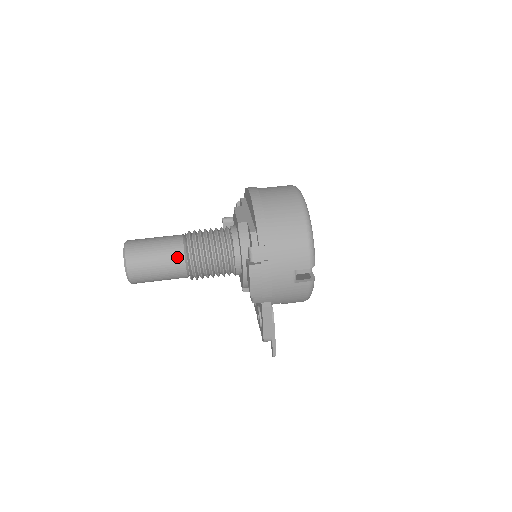
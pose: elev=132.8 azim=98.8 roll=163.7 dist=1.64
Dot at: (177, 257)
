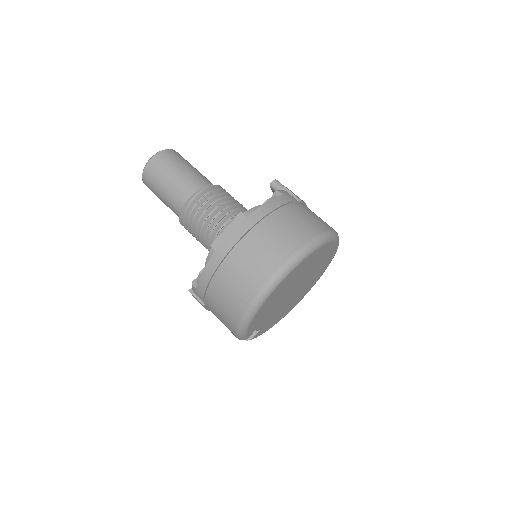
Dot at: (175, 210)
